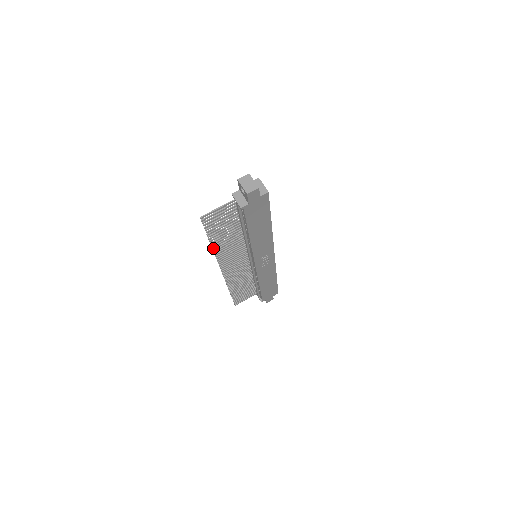
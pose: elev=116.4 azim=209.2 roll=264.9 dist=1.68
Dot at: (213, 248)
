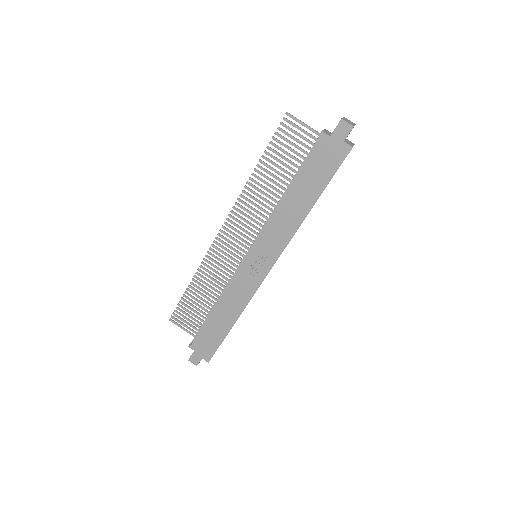
Dot at: occluded
